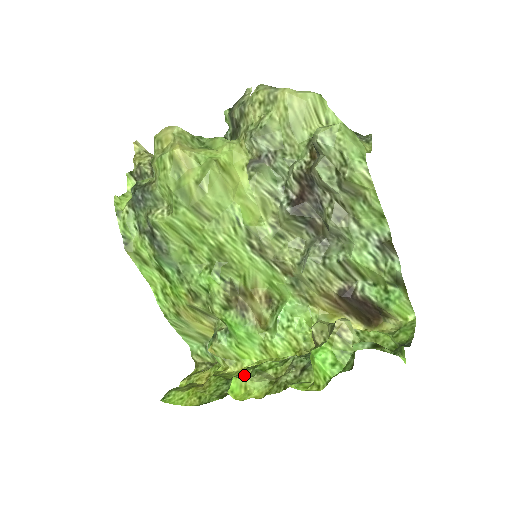
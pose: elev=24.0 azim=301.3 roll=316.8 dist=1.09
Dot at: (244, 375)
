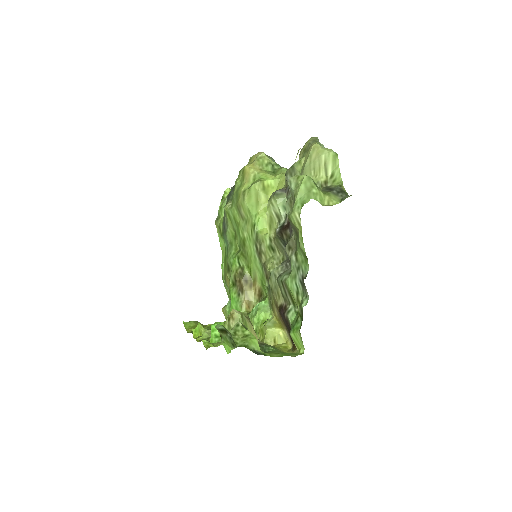
Dot at: occluded
